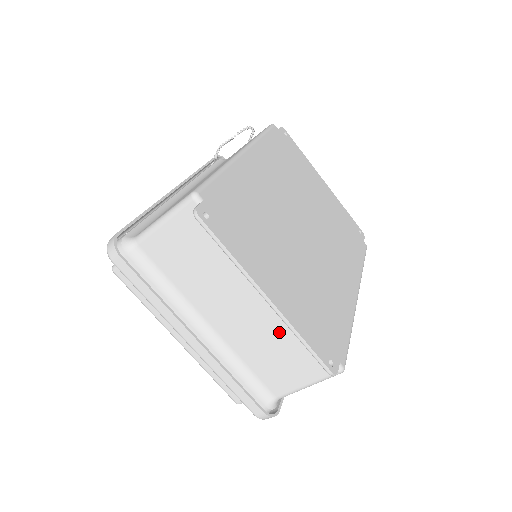
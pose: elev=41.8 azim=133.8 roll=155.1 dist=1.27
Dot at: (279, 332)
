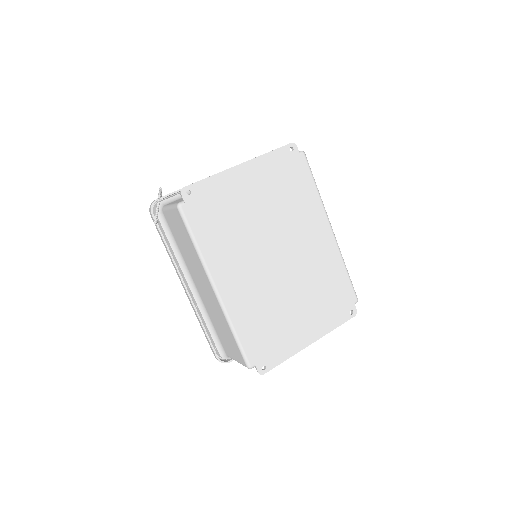
Dot at: occluded
